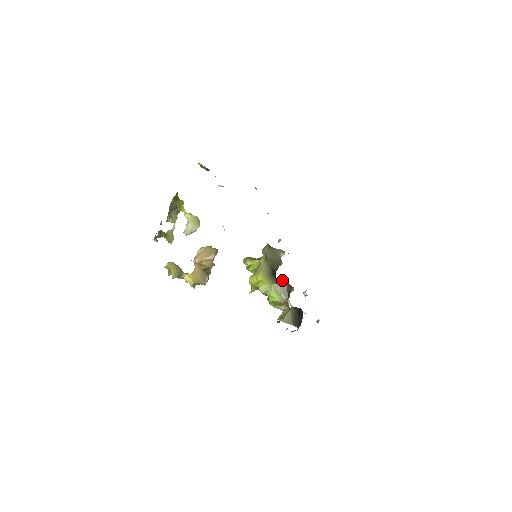
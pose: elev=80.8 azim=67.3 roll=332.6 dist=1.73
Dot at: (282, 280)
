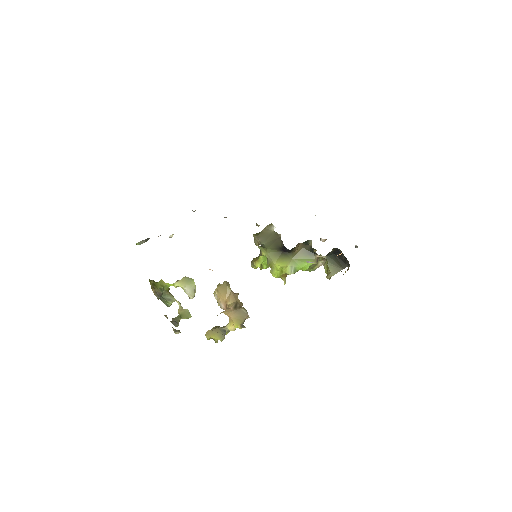
Dot at: (295, 247)
